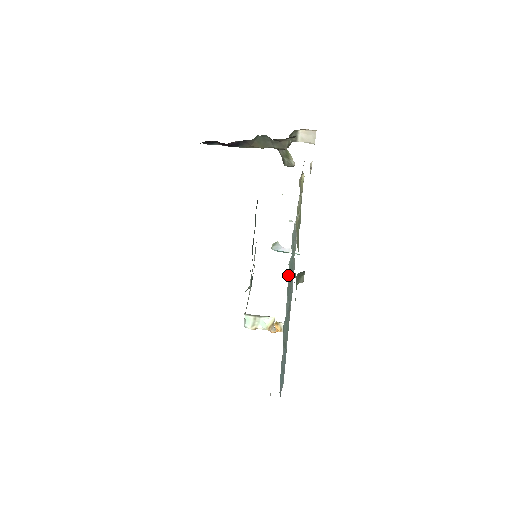
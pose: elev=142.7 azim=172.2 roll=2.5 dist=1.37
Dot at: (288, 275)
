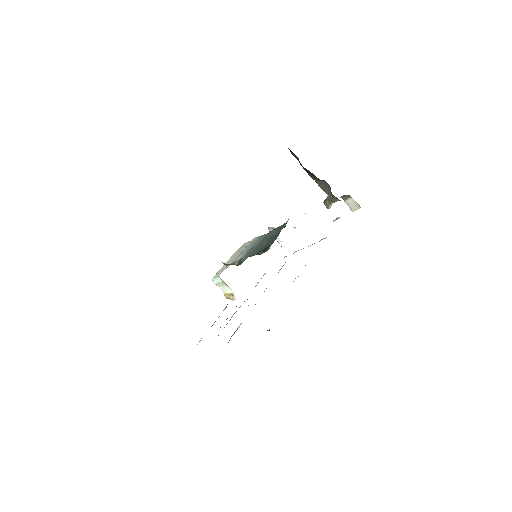
Dot at: occluded
